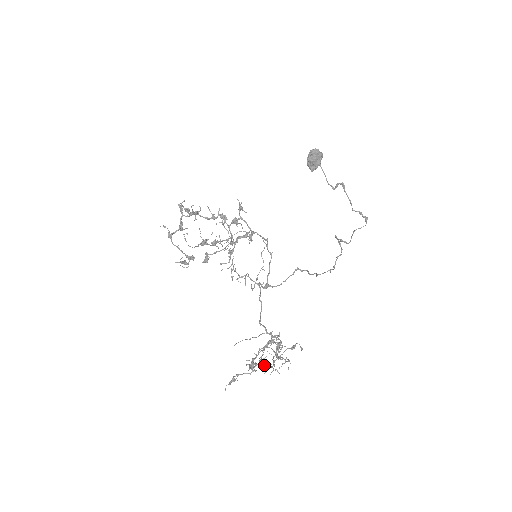
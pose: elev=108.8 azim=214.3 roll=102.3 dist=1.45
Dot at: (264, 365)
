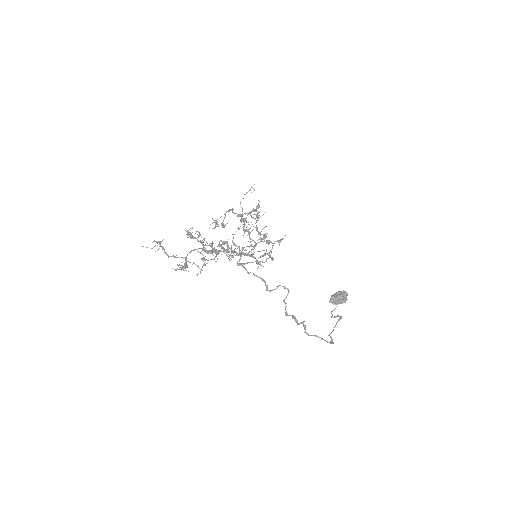
Dot at: (182, 267)
